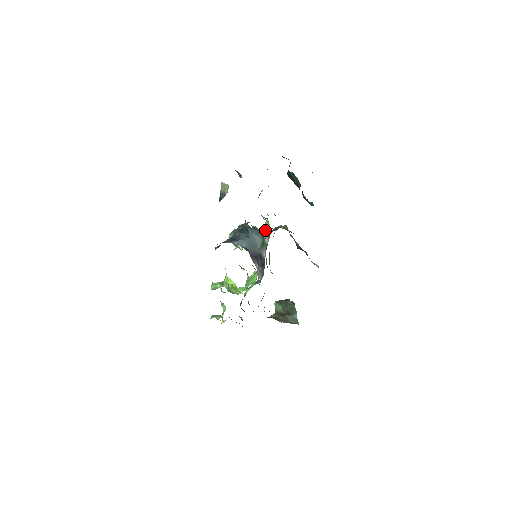
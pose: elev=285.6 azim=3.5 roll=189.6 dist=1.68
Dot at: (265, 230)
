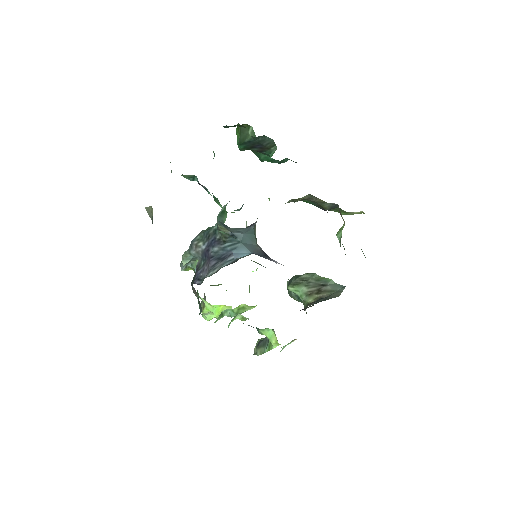
Dot at: occluded
